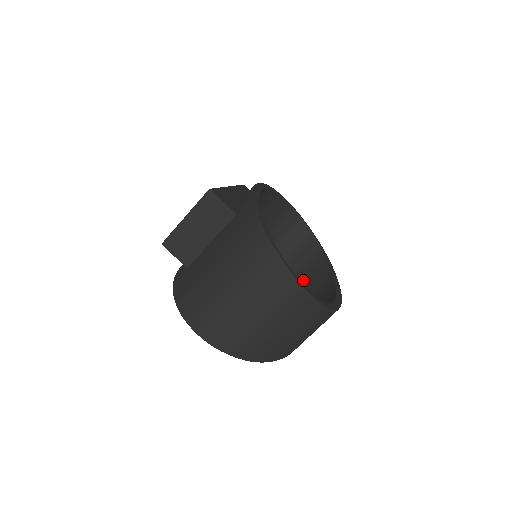
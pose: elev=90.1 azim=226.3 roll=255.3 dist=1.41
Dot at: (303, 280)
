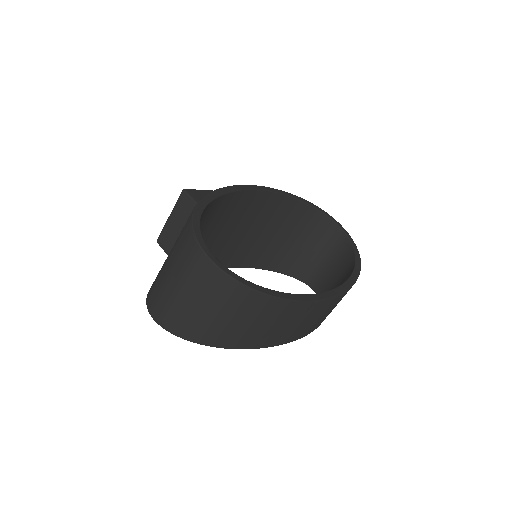
Dot at: occluded
